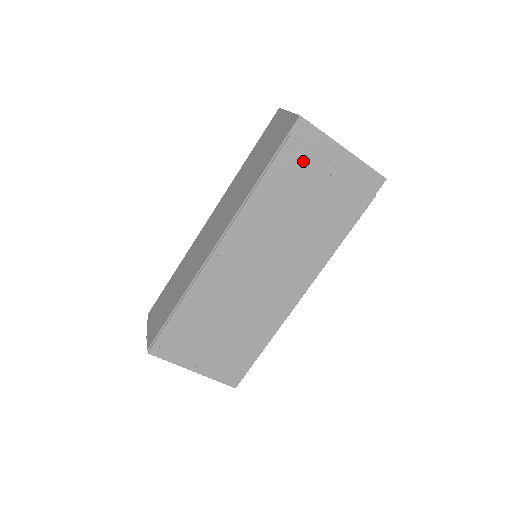
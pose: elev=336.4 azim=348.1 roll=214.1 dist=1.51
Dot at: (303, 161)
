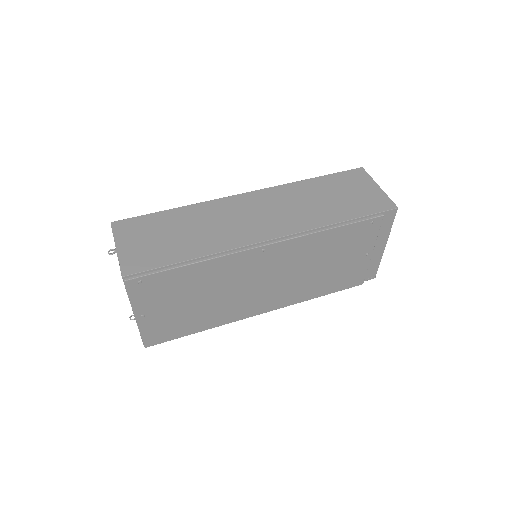
Dot at: (369, 235)
